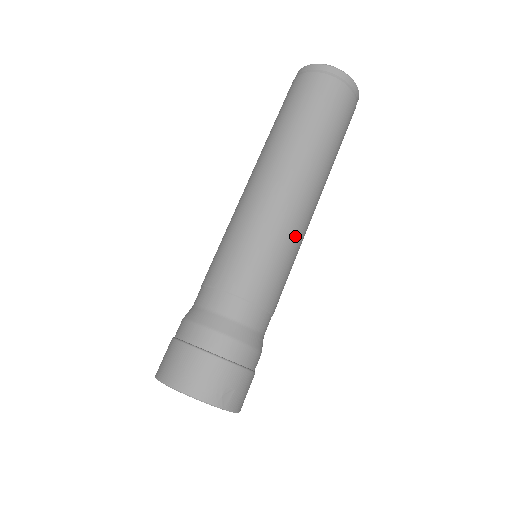
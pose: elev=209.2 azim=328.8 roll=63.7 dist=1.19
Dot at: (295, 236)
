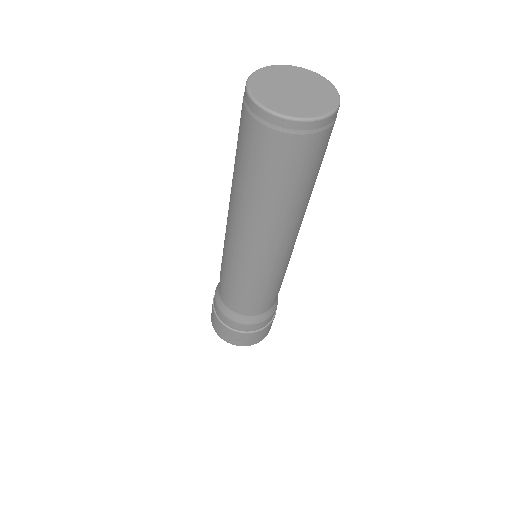
Dot at: (262, 269)
